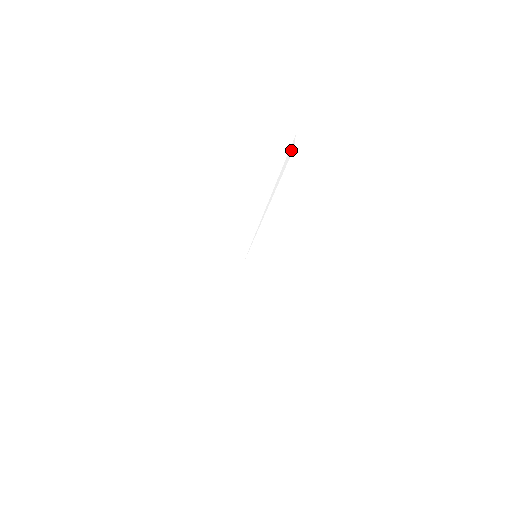
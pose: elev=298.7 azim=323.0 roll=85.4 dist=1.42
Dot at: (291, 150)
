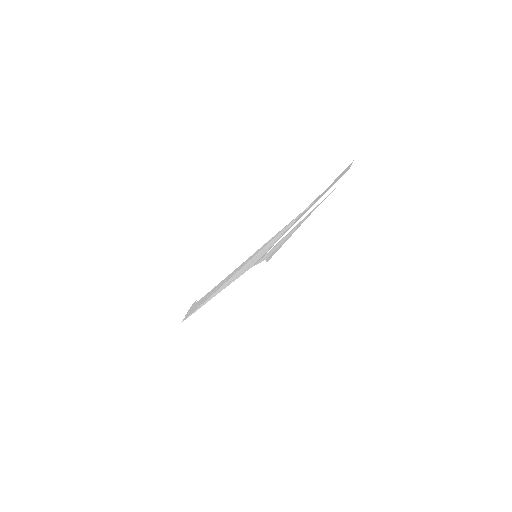
Dot at: (341, 181)
